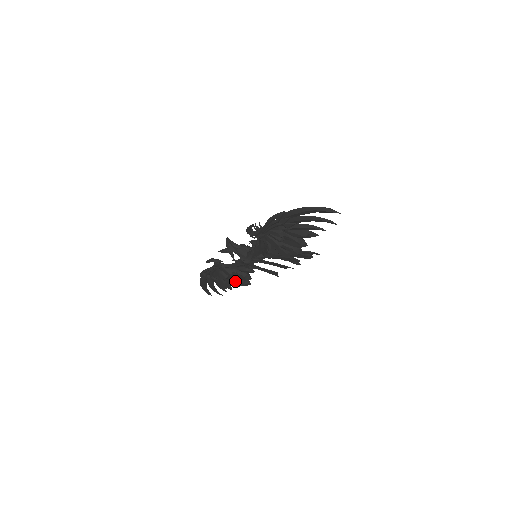
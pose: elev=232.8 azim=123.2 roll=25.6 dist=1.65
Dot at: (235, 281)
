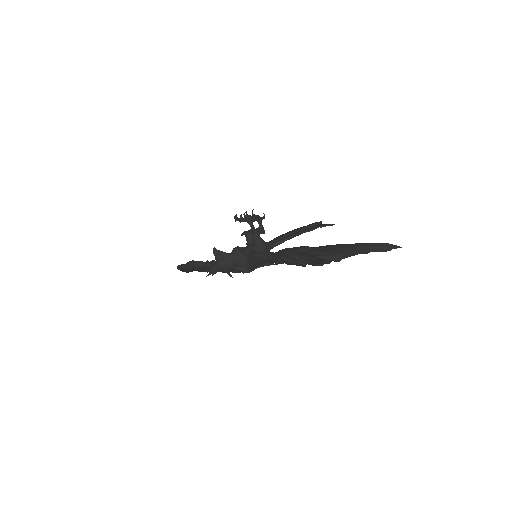
Dot at: occluded
